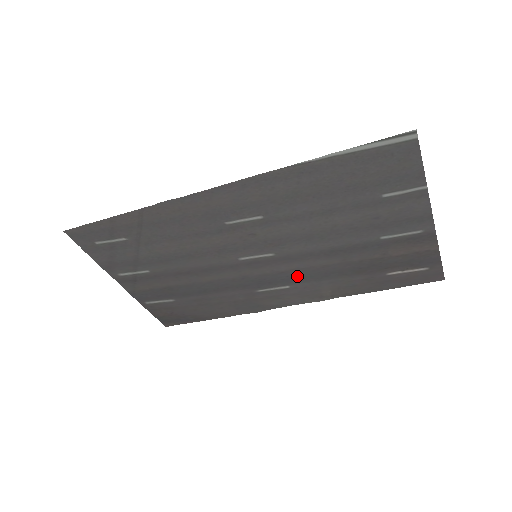
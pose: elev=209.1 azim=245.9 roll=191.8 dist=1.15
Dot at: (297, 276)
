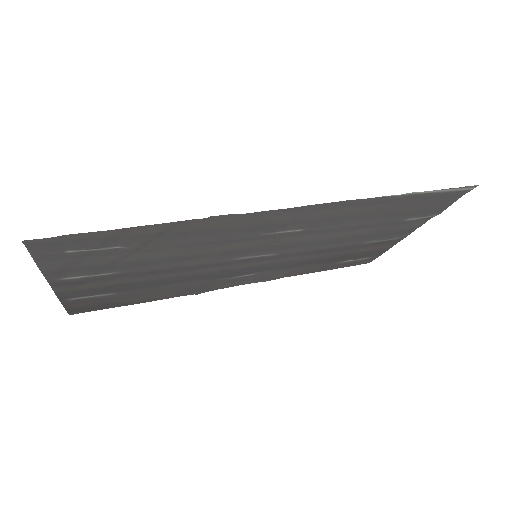
Dot at: (271, 267)
